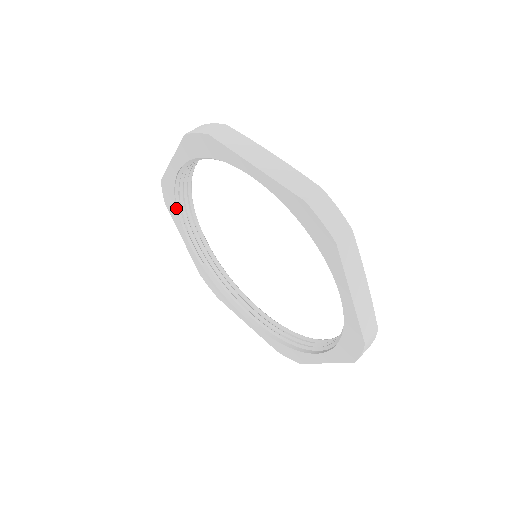
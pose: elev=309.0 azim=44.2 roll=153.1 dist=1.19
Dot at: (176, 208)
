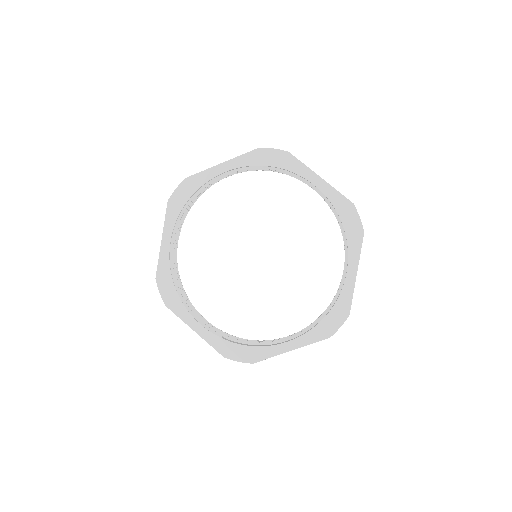
Dot at: (177, 293)
